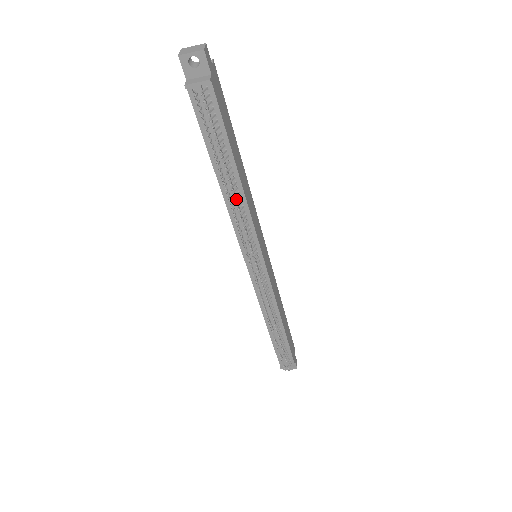
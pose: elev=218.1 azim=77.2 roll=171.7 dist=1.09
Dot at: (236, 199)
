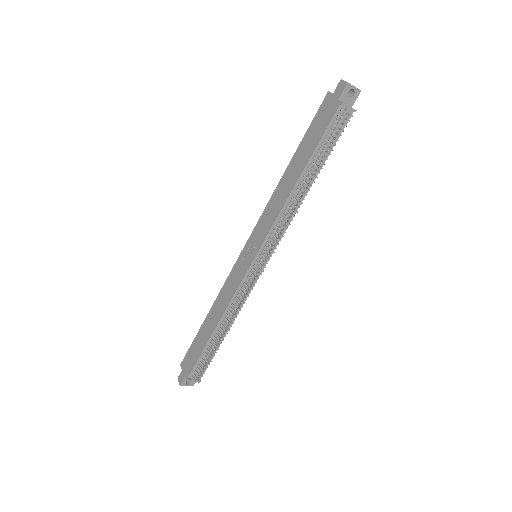
Dot at: (298, 200)
